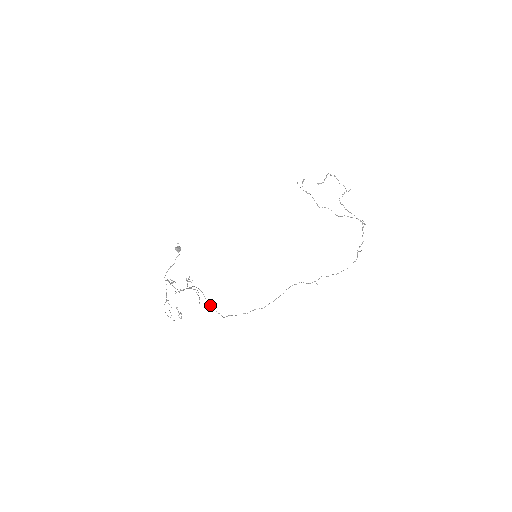
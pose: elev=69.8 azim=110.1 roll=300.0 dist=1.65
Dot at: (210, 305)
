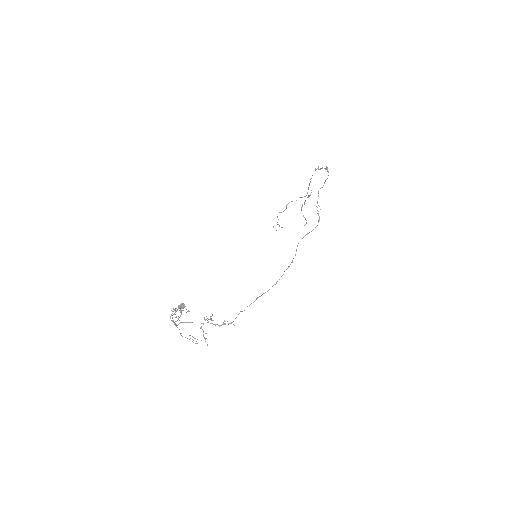
Dot at: occluded
